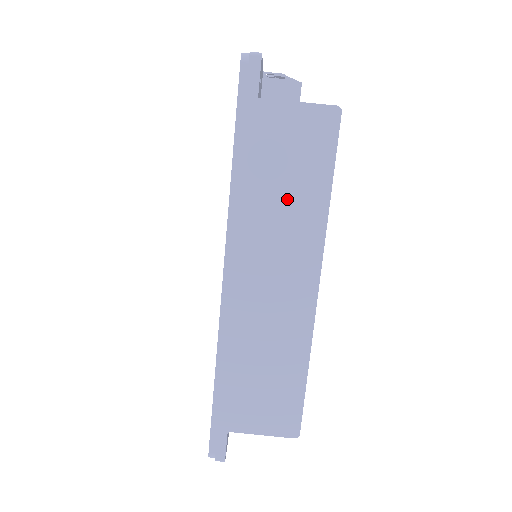
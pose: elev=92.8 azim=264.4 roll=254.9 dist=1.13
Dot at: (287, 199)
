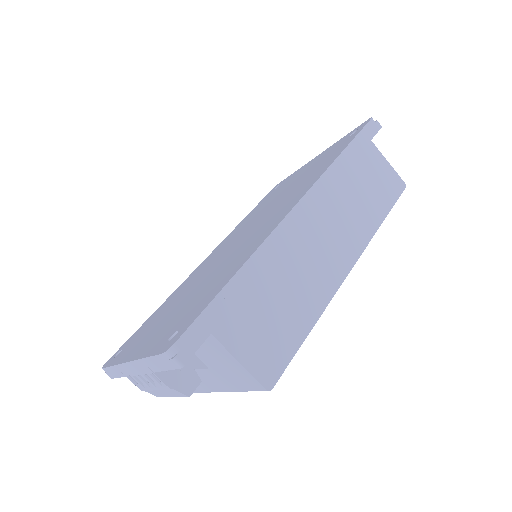
Dot at: (360, 200)
